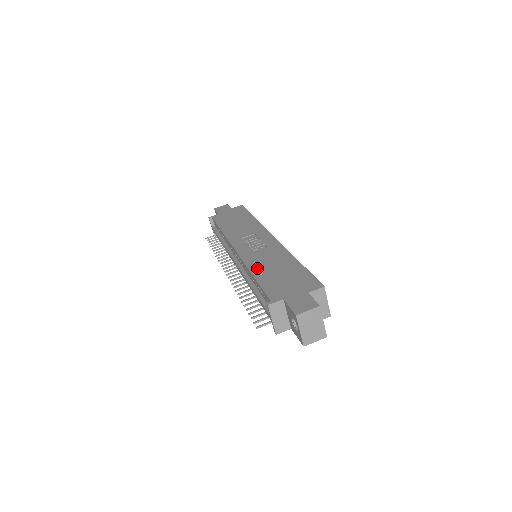
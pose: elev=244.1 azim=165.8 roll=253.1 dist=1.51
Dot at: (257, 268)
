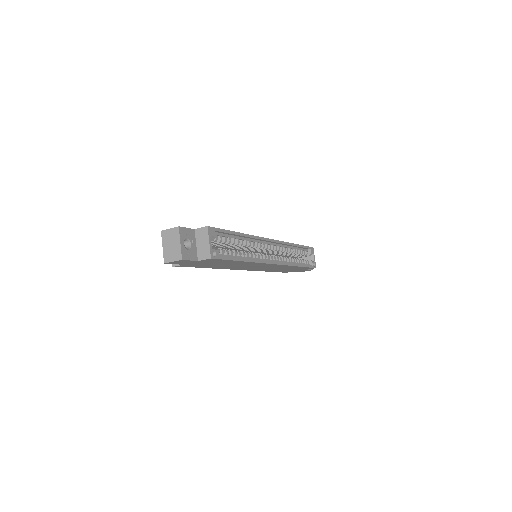
Dot at: occluded
